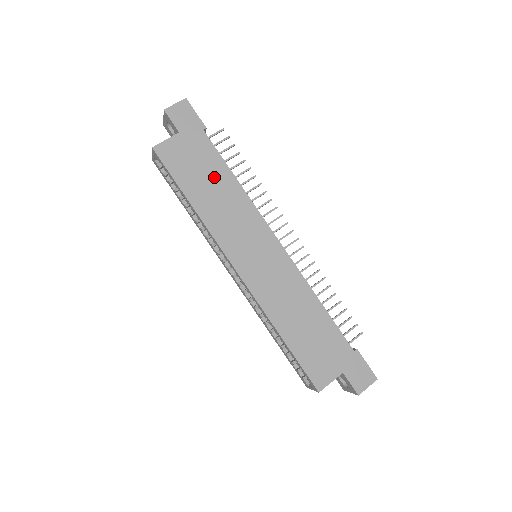
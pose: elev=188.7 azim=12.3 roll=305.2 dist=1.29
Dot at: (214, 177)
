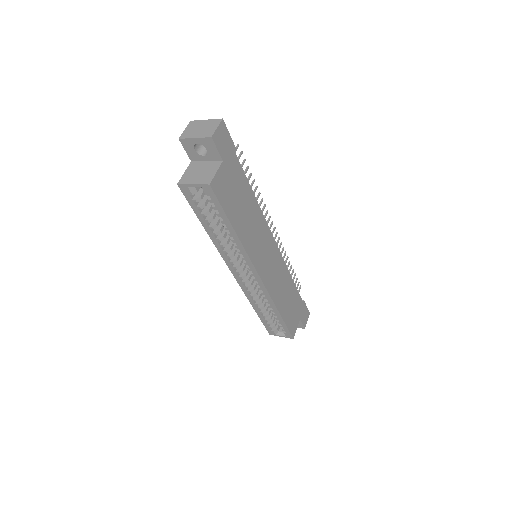
Dot at: (245, 200)
